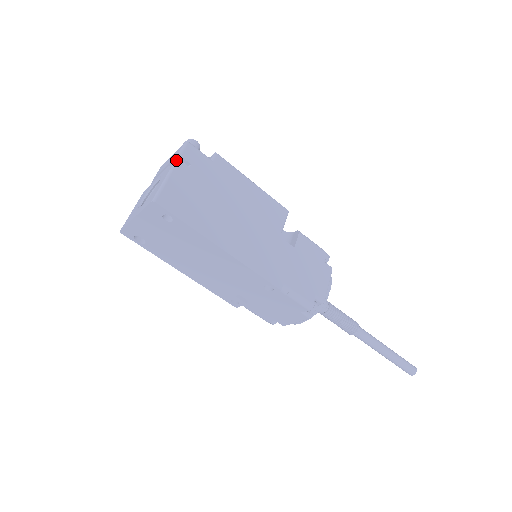
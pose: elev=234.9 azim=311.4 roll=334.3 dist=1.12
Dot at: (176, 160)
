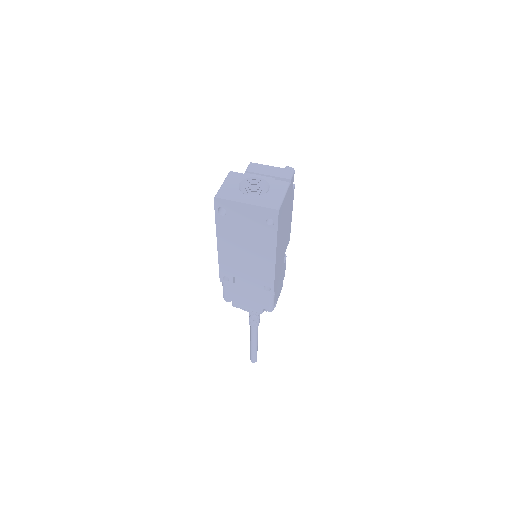
Dot at: (289, 183)
